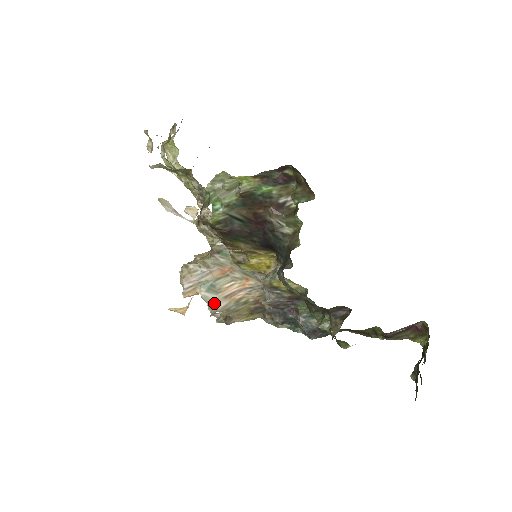
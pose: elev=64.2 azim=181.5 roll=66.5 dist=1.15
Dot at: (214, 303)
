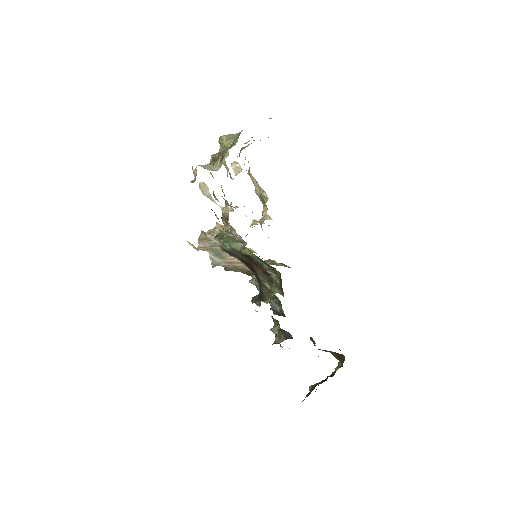
Dot at: (217, 263)
